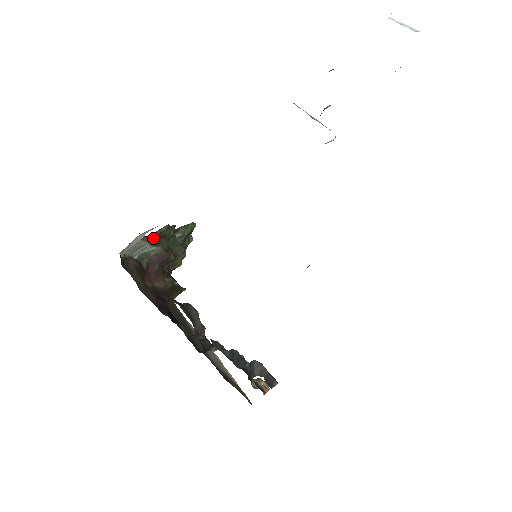
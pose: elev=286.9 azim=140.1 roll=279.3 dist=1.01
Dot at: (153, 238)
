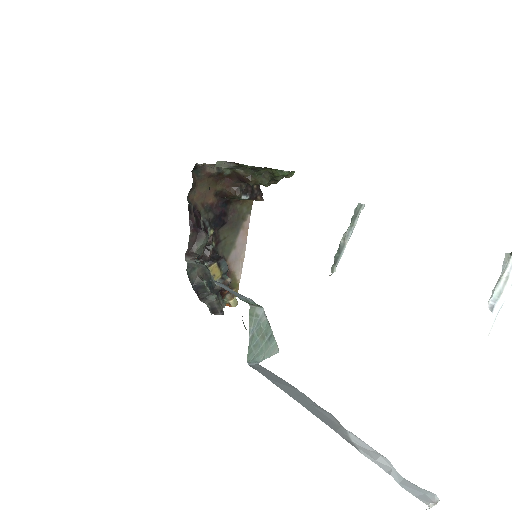
Dot at: (237, 165)
